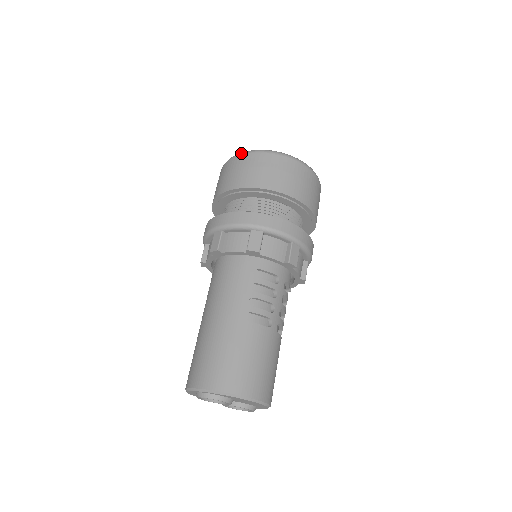
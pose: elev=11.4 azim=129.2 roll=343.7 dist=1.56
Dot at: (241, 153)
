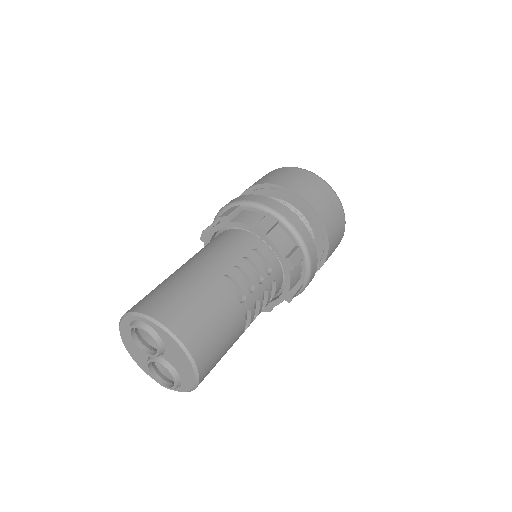
Dot at: occluded
